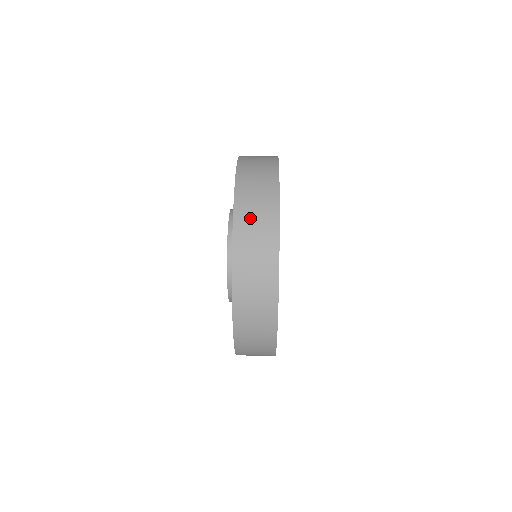
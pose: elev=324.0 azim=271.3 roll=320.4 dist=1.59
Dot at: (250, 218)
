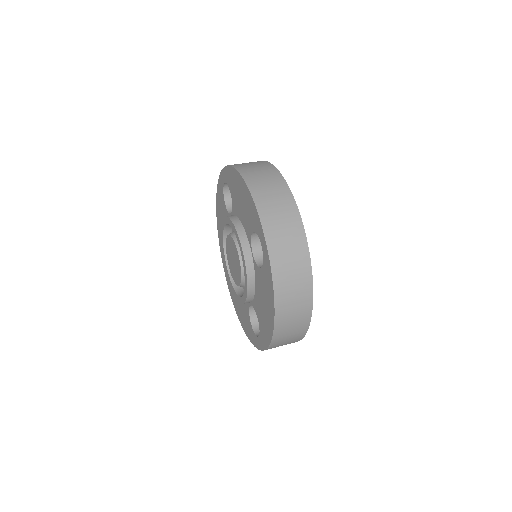
Dot at: (280, 235)
